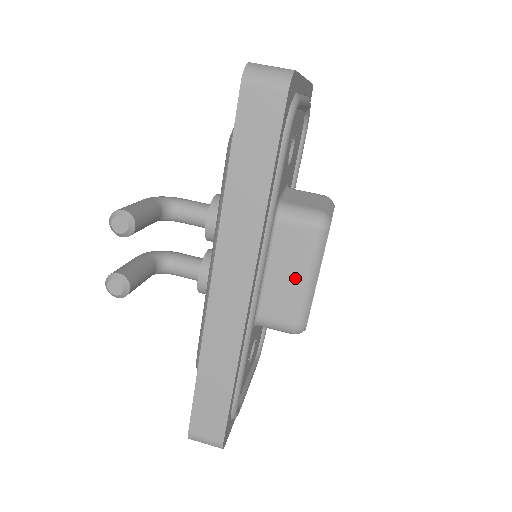
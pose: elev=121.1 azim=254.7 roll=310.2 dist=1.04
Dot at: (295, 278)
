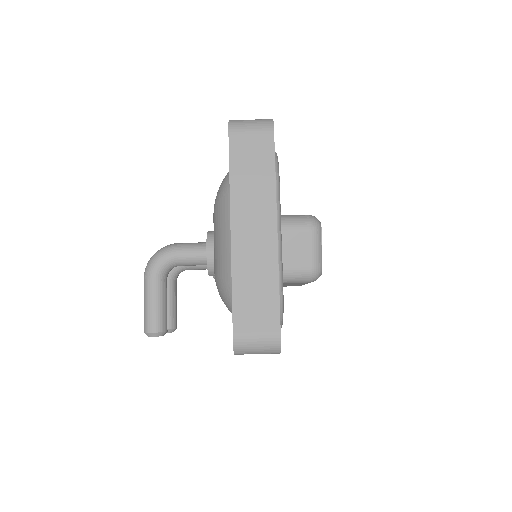
Dot at: occluded
